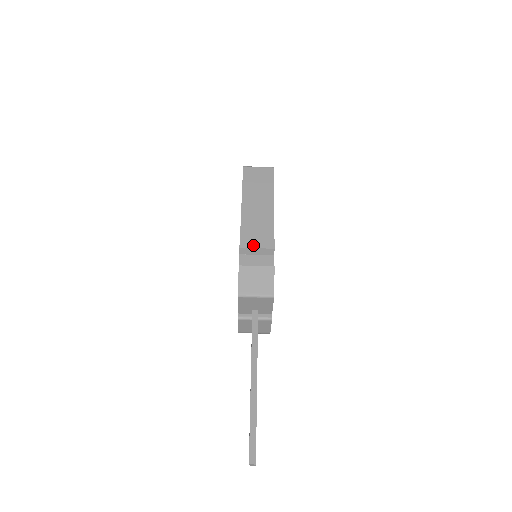
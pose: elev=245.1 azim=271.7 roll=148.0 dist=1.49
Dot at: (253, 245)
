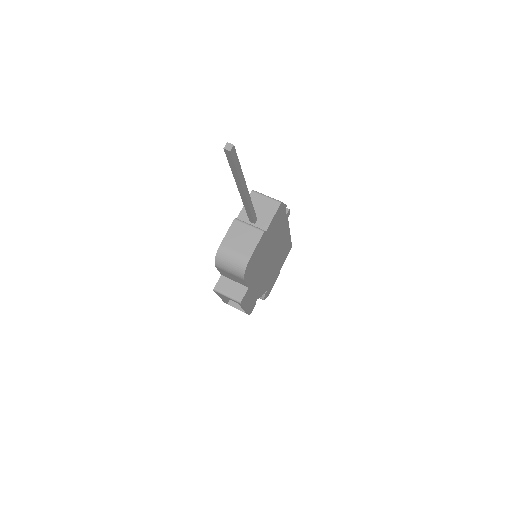
Dot at: occluded
